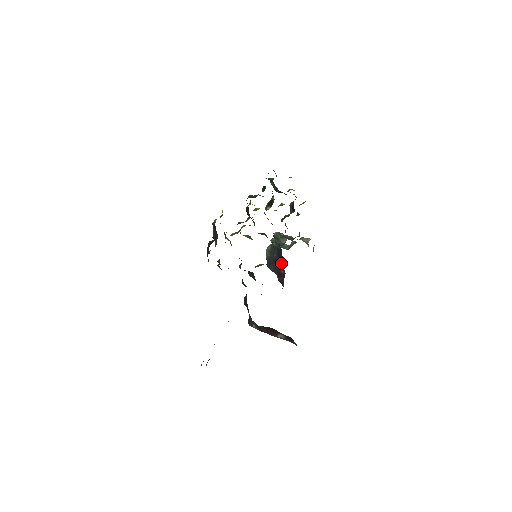
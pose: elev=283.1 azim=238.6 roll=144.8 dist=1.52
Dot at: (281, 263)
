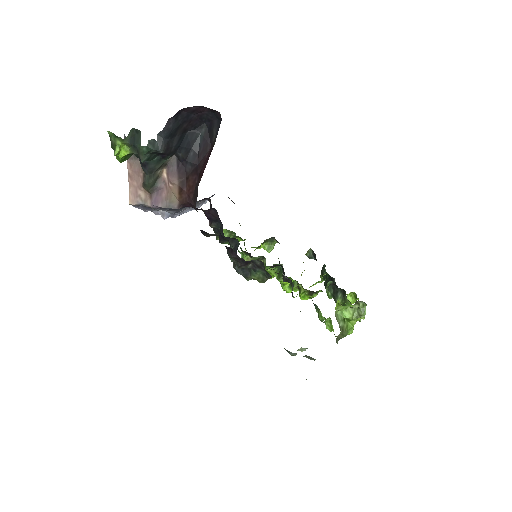
Dot at: occluded
